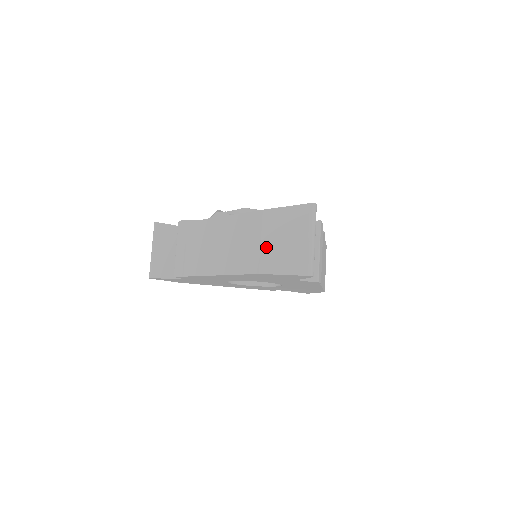
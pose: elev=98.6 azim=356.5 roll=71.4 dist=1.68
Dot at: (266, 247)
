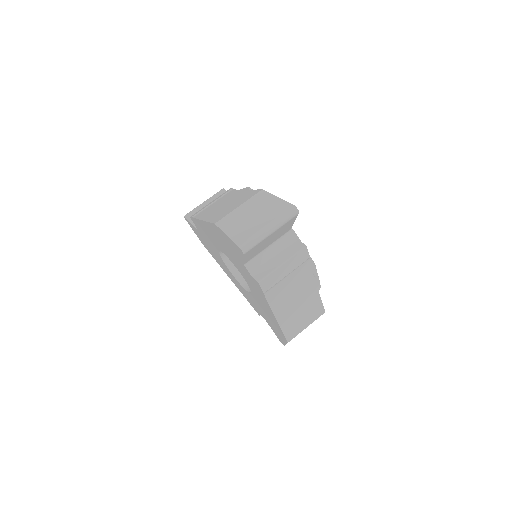
Dot at: (237, 211)
